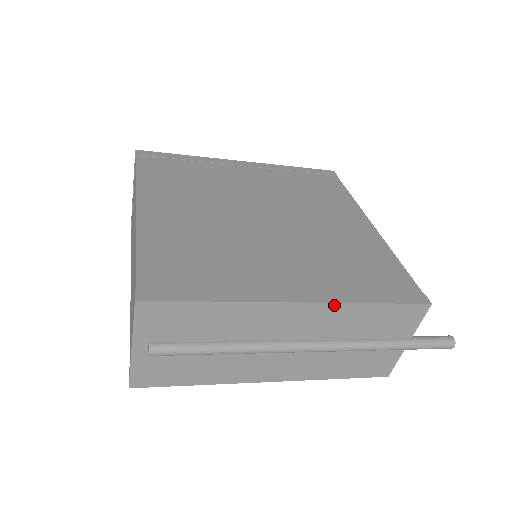
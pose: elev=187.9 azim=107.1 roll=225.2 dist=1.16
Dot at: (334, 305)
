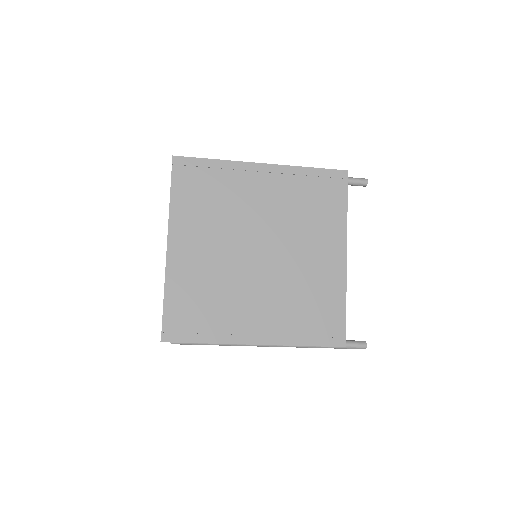
Dot at: occluded
